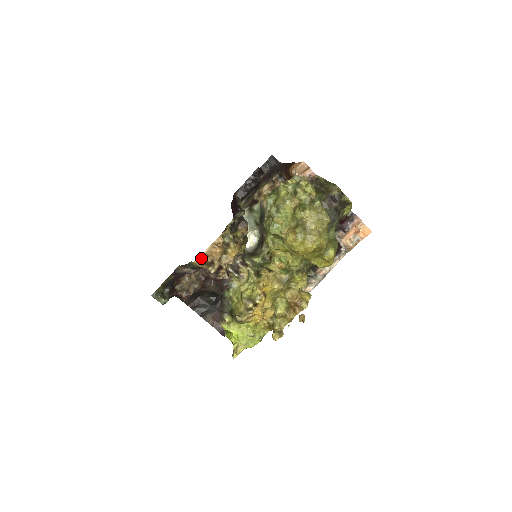
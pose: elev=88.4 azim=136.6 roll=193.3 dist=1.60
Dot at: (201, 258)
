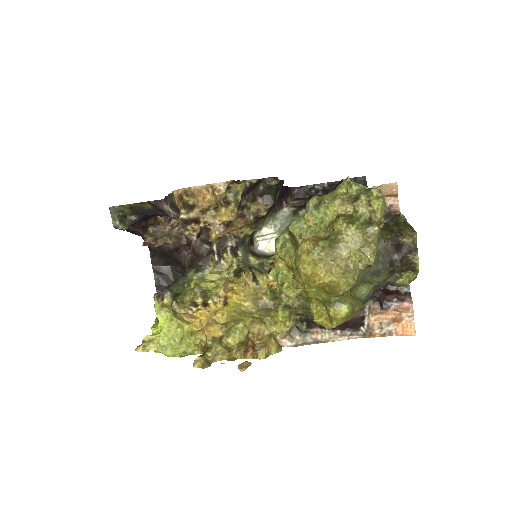
Dot at: (184, 193)
